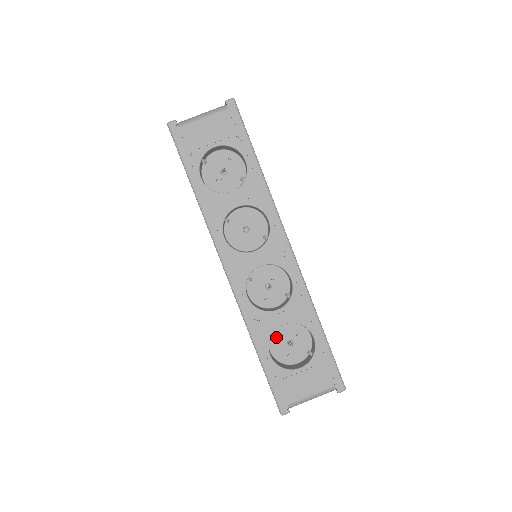
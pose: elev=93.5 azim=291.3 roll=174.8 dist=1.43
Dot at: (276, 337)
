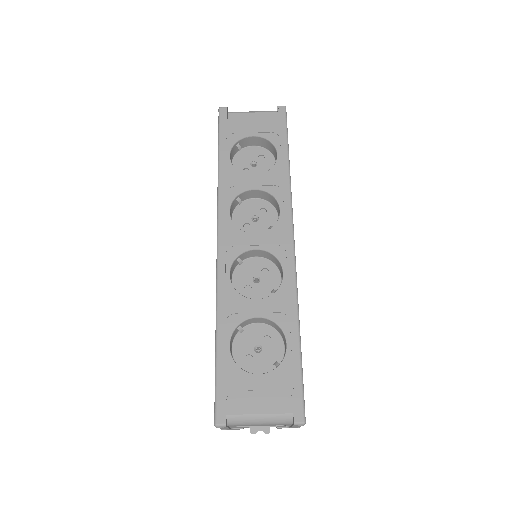
Dot at: (245, 336)
